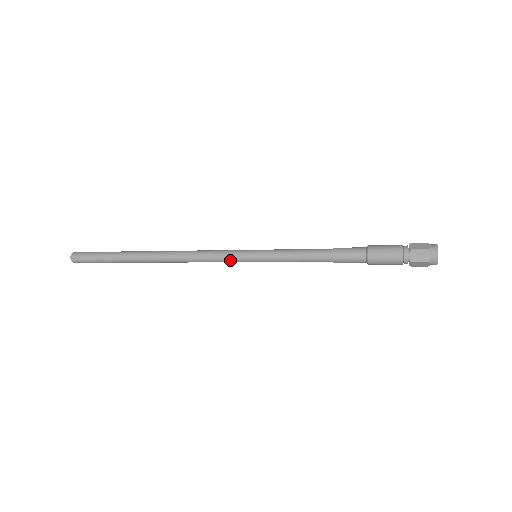
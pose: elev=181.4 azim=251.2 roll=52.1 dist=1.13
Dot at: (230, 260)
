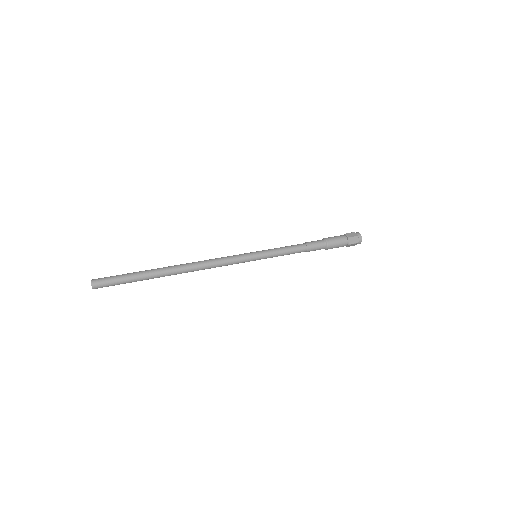
Dot at: (240, 262)
